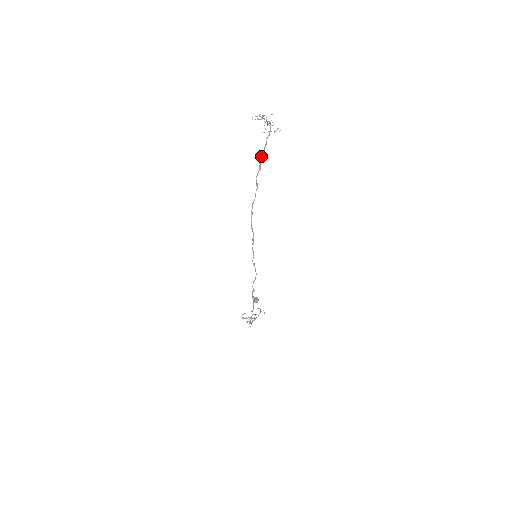
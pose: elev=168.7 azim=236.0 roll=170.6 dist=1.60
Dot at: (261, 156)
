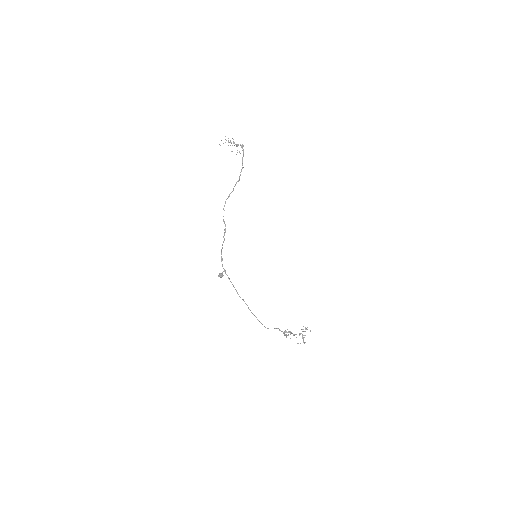
Dot at: occluded
